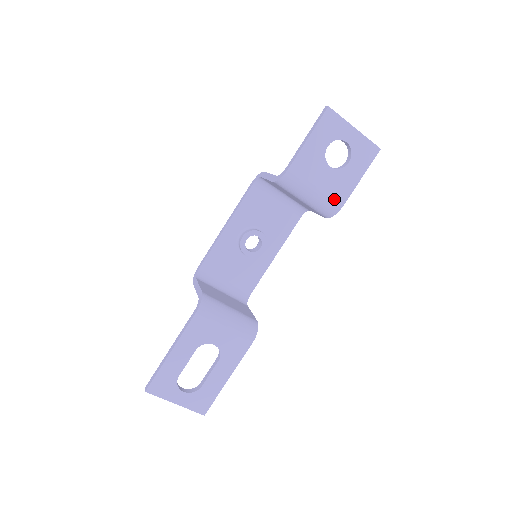
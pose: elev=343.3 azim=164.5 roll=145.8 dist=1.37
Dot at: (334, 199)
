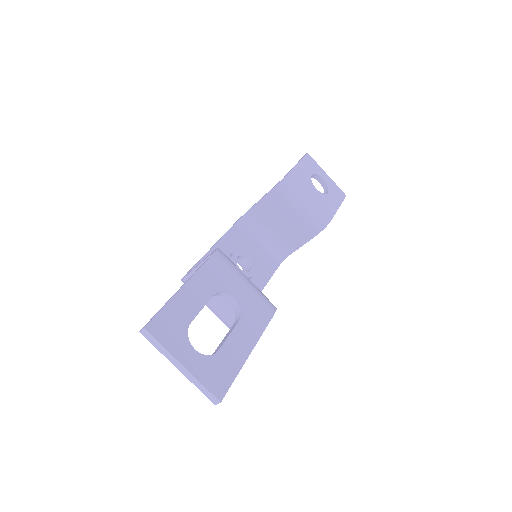
Dot at: (323, 212)
